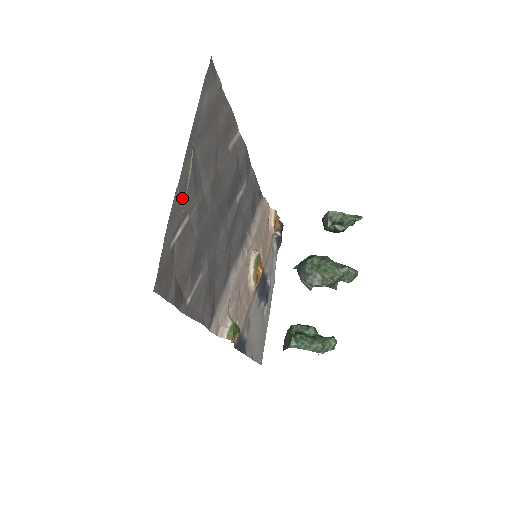
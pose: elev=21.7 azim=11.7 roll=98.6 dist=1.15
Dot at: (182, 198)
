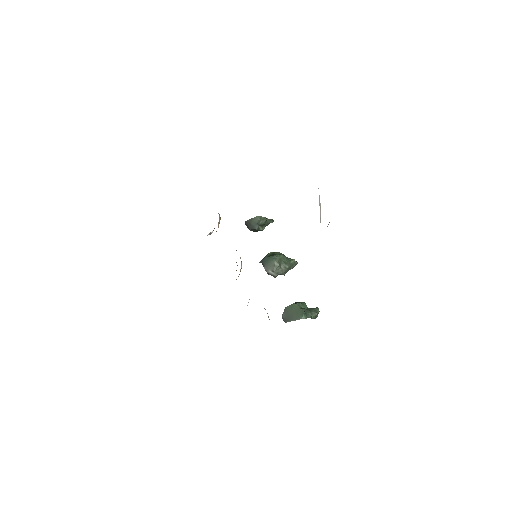
Dot at: occluded
